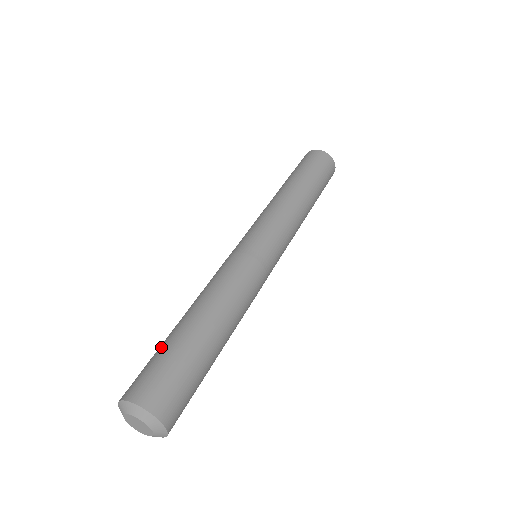
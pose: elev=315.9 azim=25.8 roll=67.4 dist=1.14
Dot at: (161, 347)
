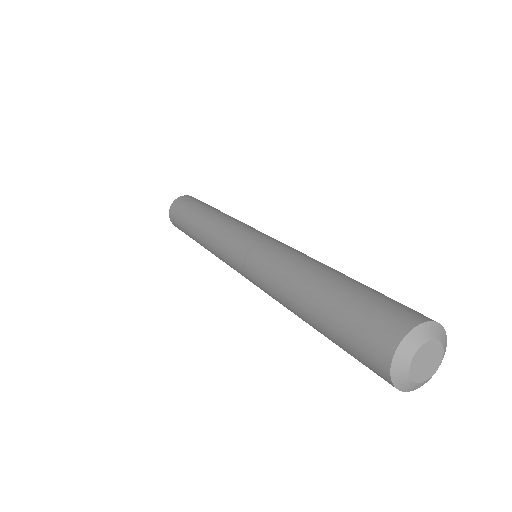
Dot at: (349, 295)
